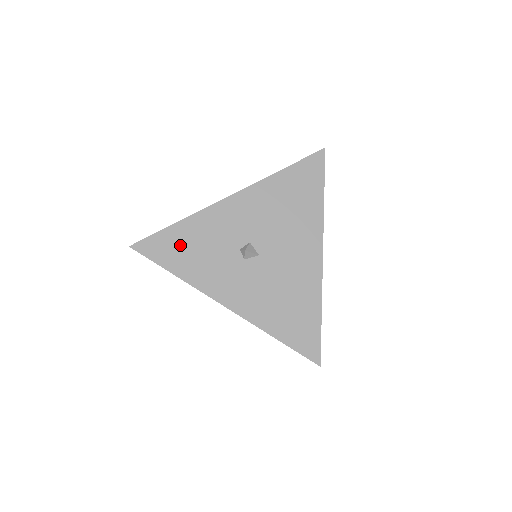
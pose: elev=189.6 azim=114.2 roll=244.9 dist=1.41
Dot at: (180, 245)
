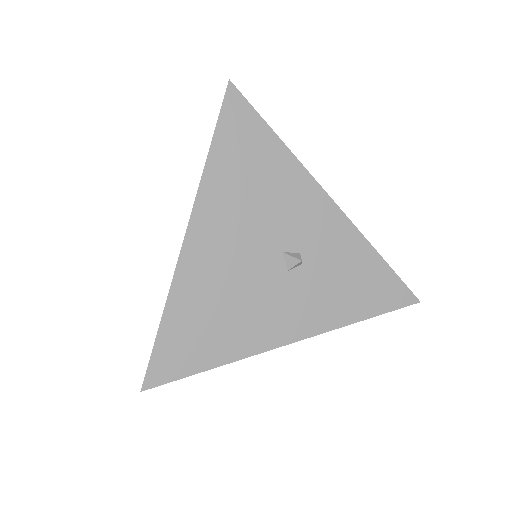
Dot at: occluded
